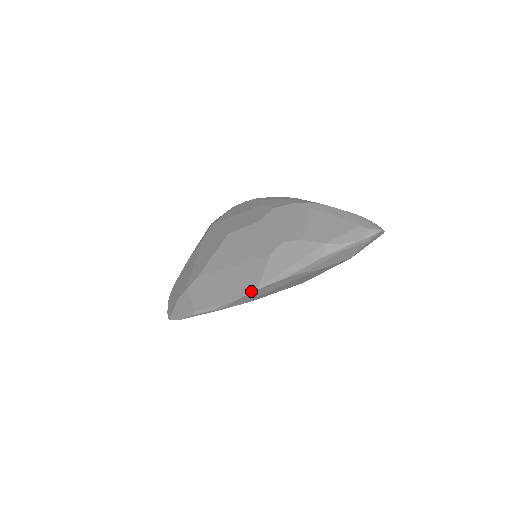
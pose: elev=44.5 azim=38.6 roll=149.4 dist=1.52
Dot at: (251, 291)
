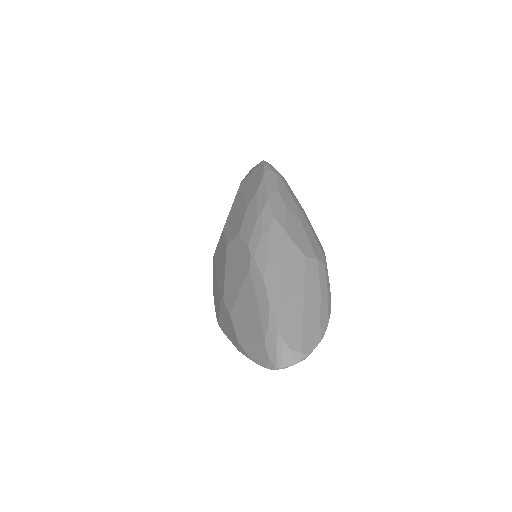
Dot at: (217, 321)
